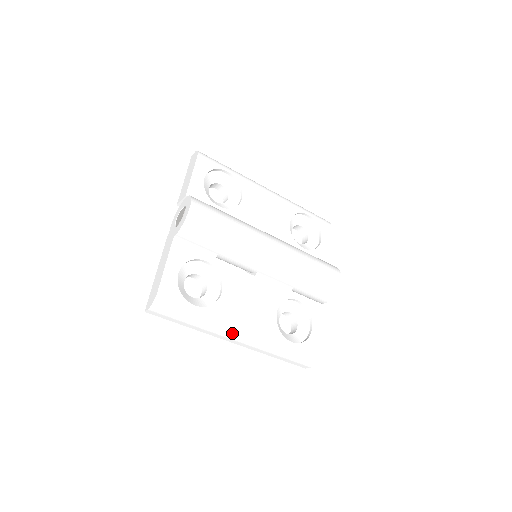
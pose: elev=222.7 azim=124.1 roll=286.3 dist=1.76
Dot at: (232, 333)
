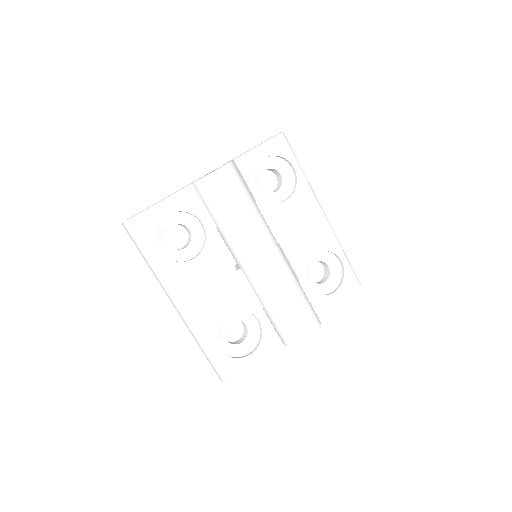
Dot at: (174, 297)
